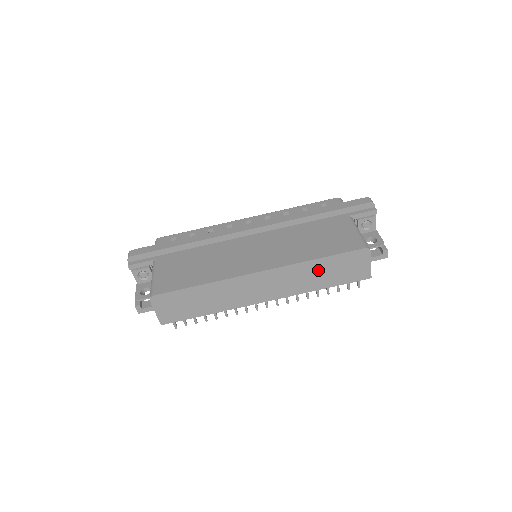
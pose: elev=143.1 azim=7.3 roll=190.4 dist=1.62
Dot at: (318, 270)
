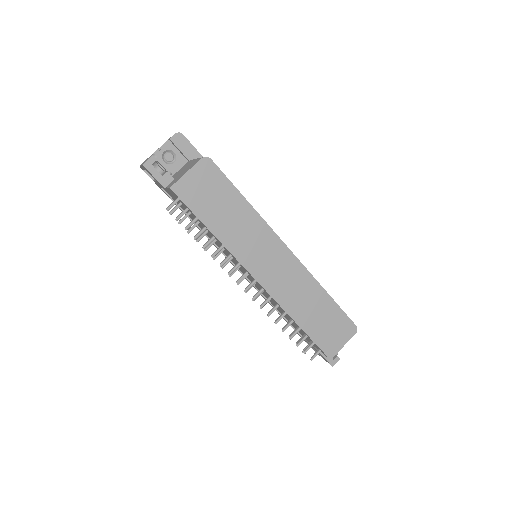
Dot at: (317, 304)
